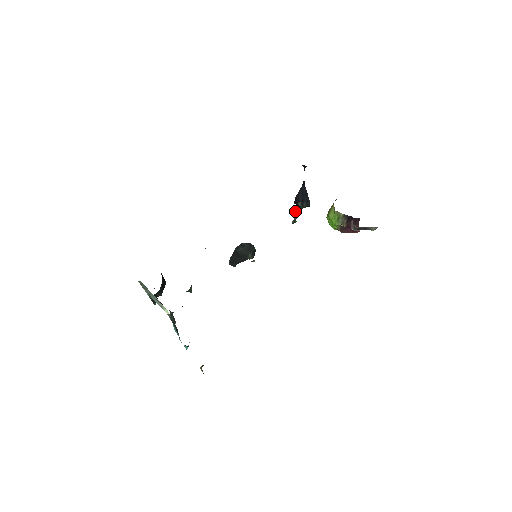
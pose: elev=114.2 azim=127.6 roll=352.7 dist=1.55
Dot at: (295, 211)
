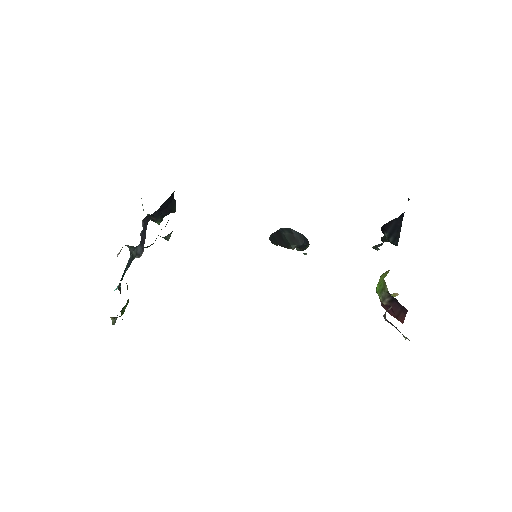
Dot at: (381, 238)
